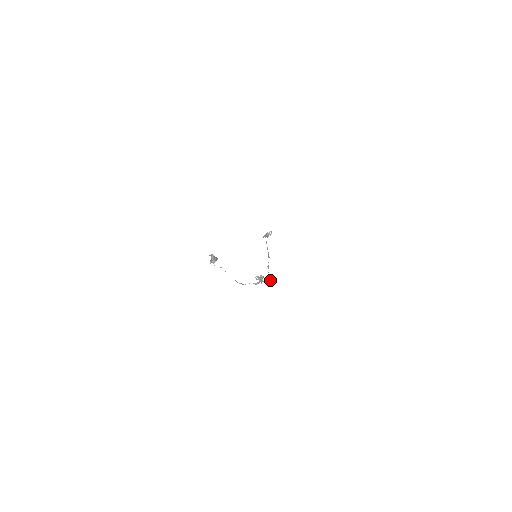
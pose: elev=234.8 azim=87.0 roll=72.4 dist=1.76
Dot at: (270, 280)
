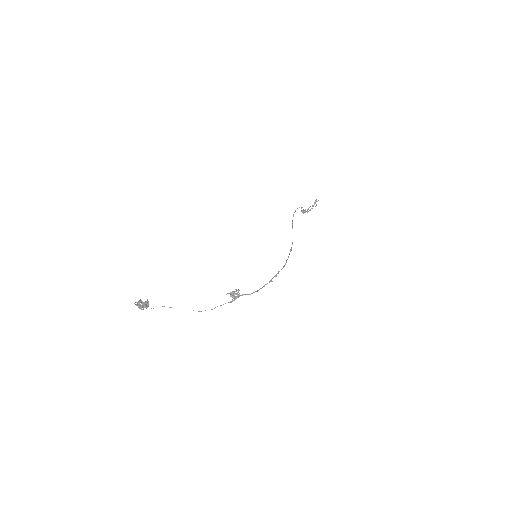
Dot at: (271, 281)
